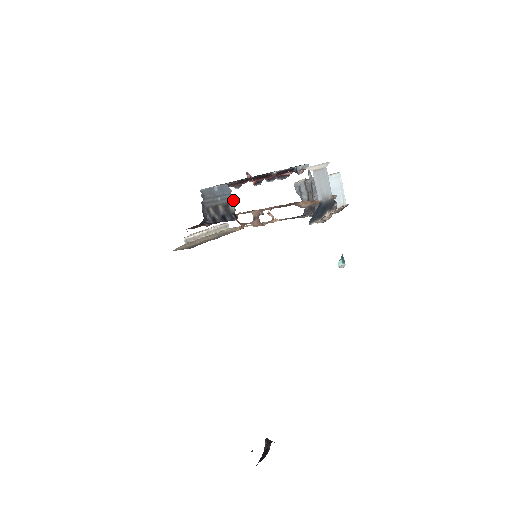
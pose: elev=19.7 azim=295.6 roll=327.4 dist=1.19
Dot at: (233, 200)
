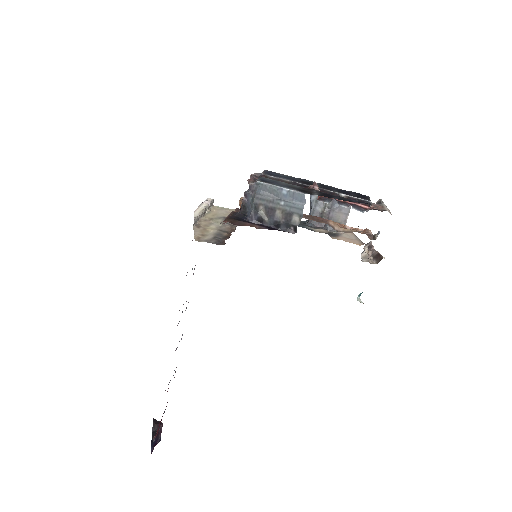
Dot at: (302, 213)
